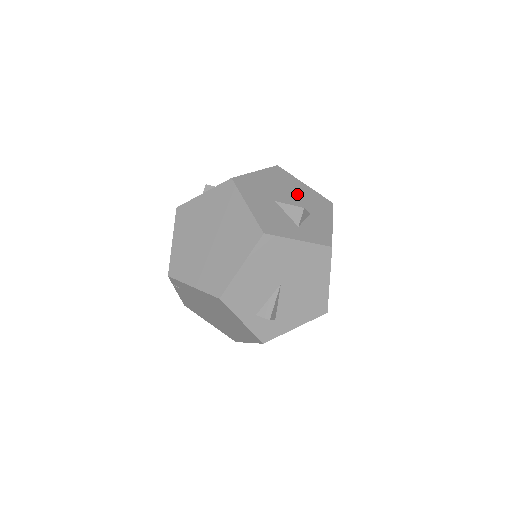
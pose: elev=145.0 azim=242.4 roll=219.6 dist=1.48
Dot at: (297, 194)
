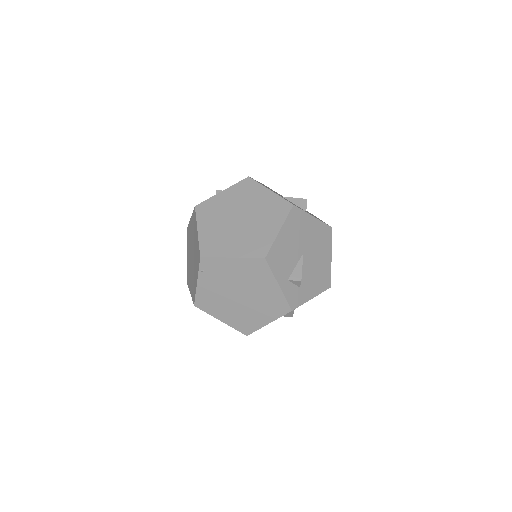
Dot at: occluded
